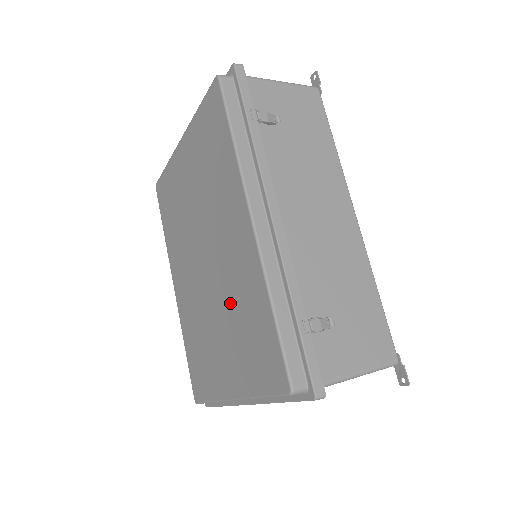
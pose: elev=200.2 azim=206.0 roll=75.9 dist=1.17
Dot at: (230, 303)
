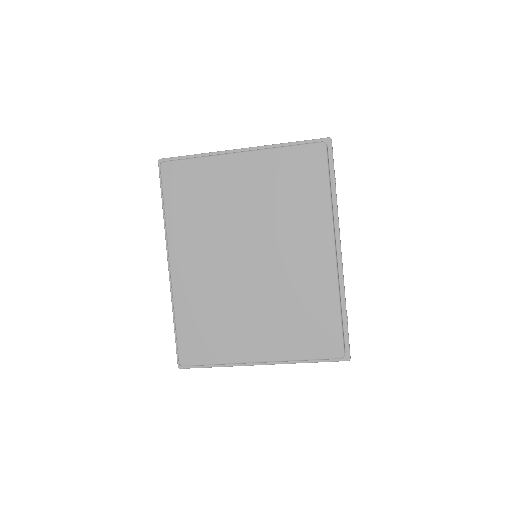
Dot at: (284, 296)
